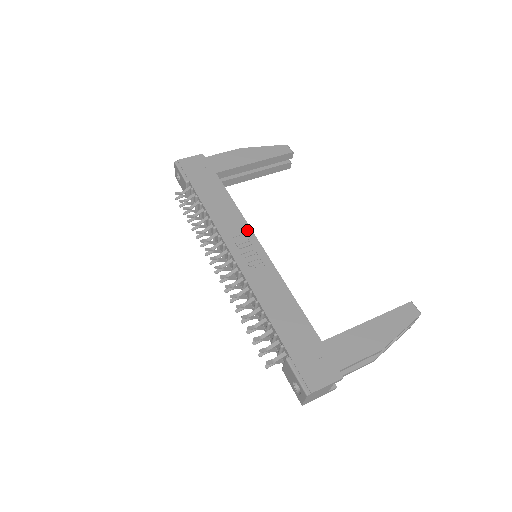
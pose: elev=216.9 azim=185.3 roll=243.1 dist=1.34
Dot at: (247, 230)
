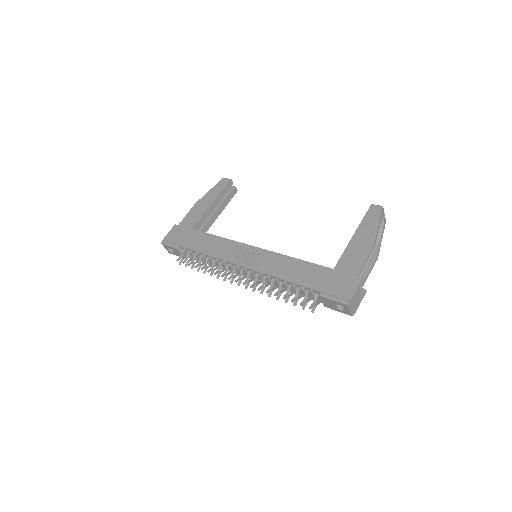
Dot at: (238, 245)
